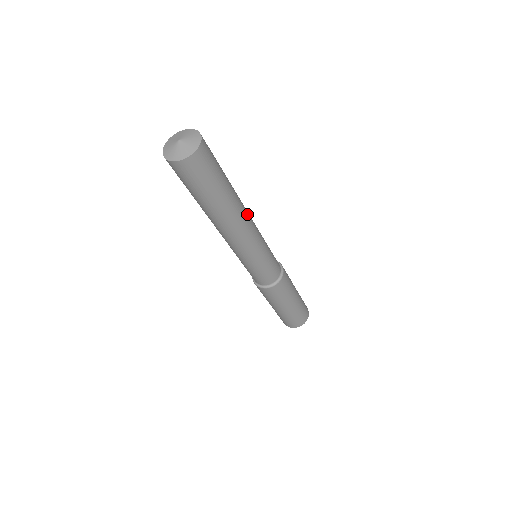
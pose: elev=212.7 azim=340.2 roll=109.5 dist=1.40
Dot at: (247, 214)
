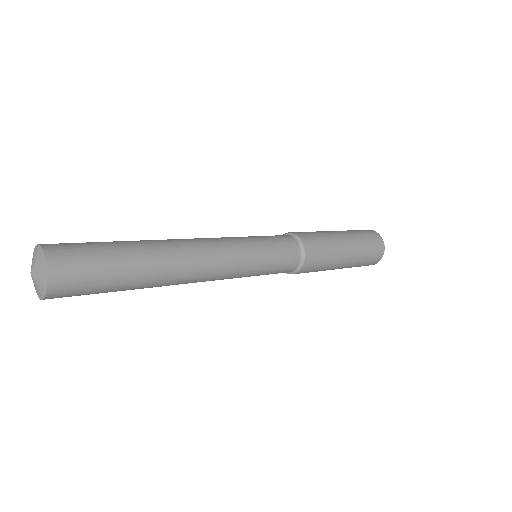
Dot at: (194, 260)
